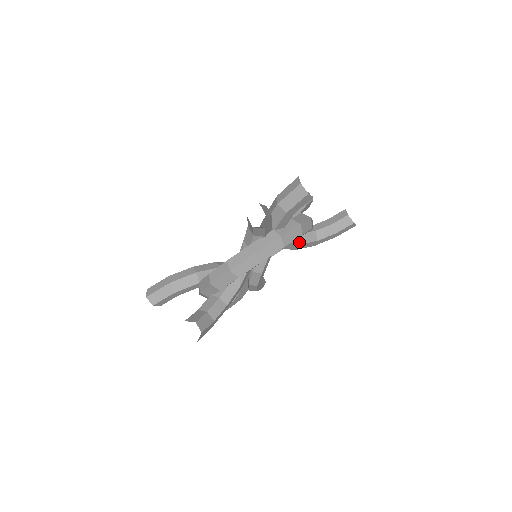
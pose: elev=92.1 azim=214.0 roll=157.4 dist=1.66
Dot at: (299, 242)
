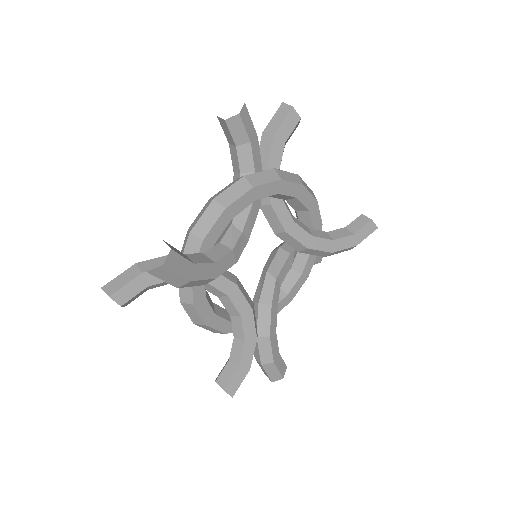
Dot at: (308, 232)
